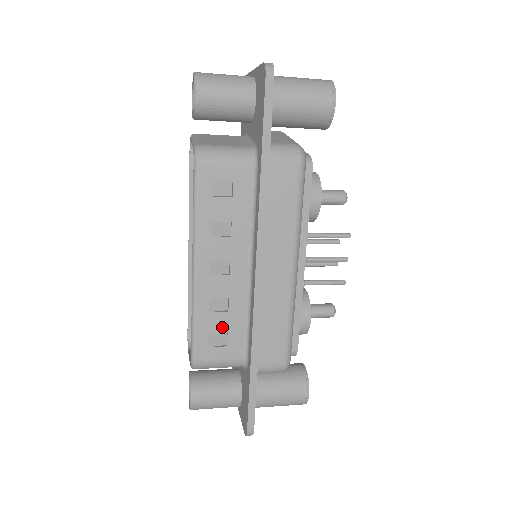
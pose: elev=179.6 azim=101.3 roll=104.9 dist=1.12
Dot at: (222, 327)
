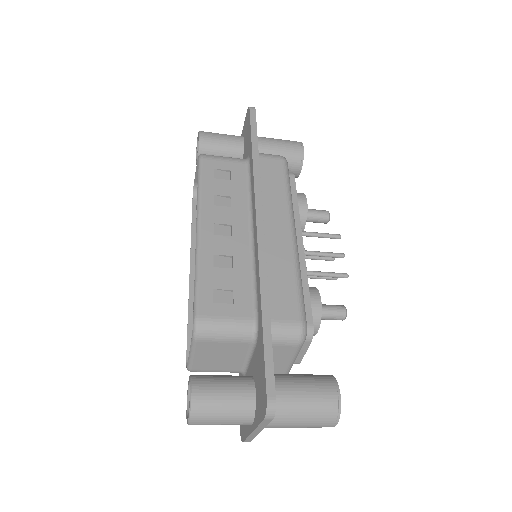
Dot at: (227, 283)
